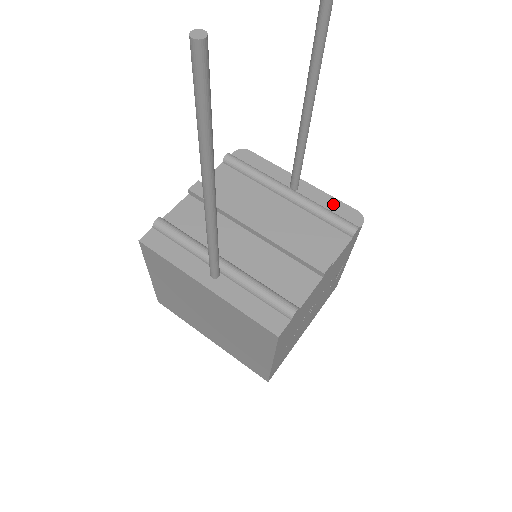
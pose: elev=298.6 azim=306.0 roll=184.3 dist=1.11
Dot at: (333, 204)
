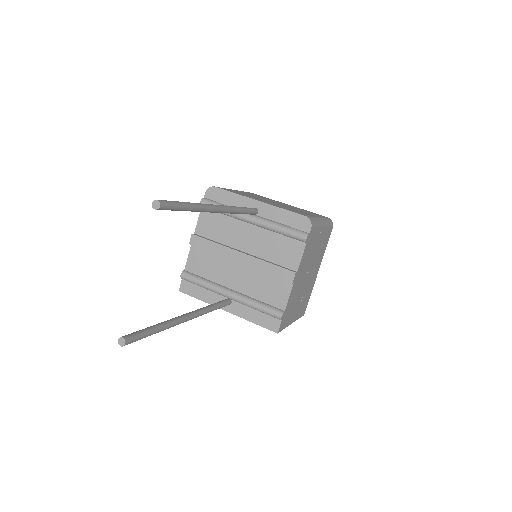
Dot at: (286, 217)
